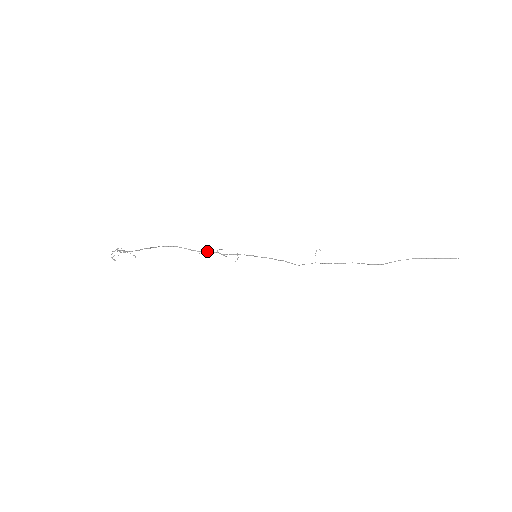
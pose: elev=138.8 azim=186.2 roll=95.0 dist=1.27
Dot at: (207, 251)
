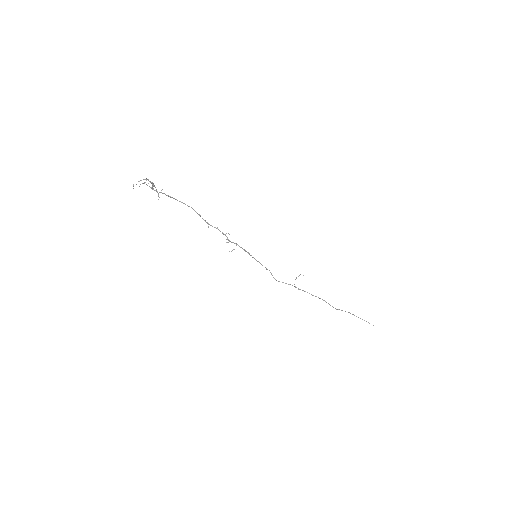
Dot at: occluded
